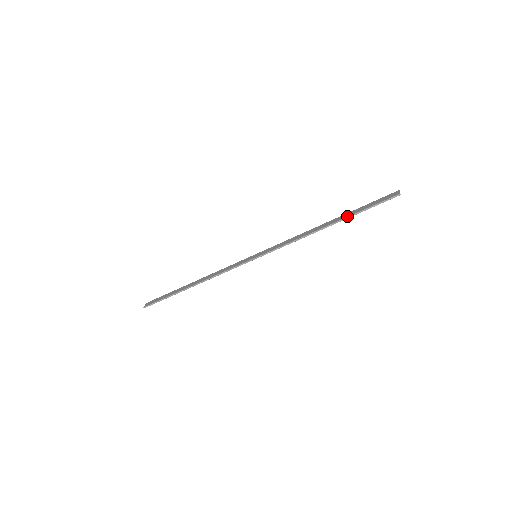
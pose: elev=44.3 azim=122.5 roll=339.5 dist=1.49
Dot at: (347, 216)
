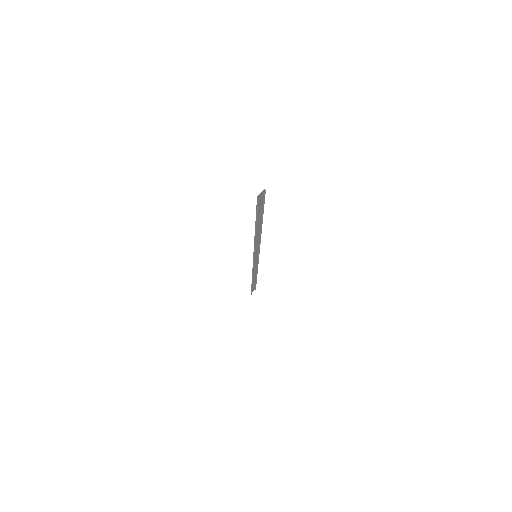
Dot at: (256, 221)
